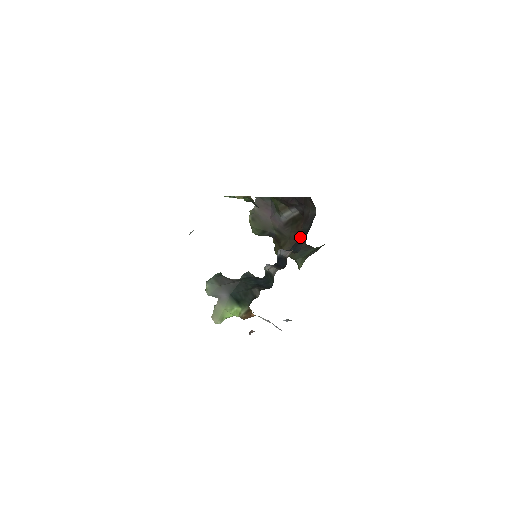
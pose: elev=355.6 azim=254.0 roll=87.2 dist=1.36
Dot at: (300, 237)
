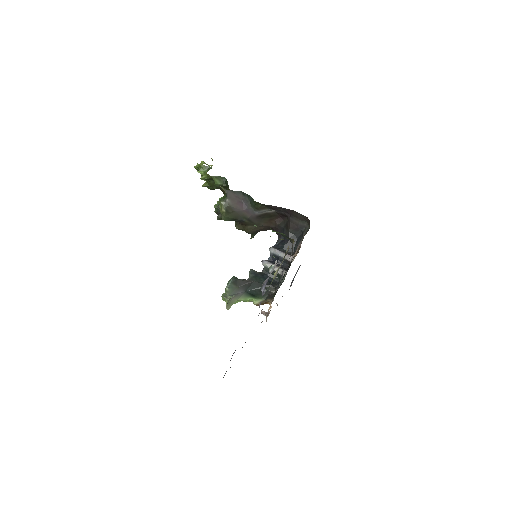
Dot at: occluded
